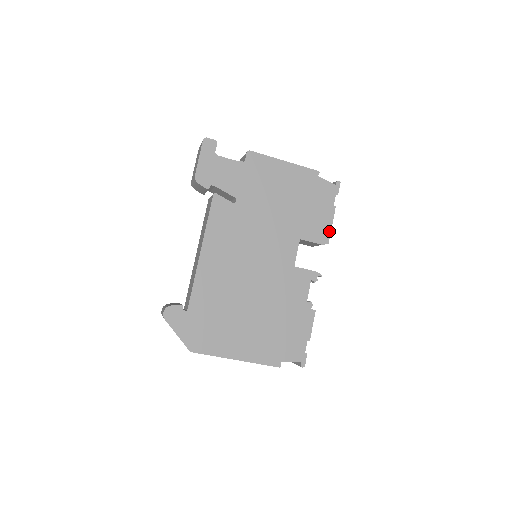
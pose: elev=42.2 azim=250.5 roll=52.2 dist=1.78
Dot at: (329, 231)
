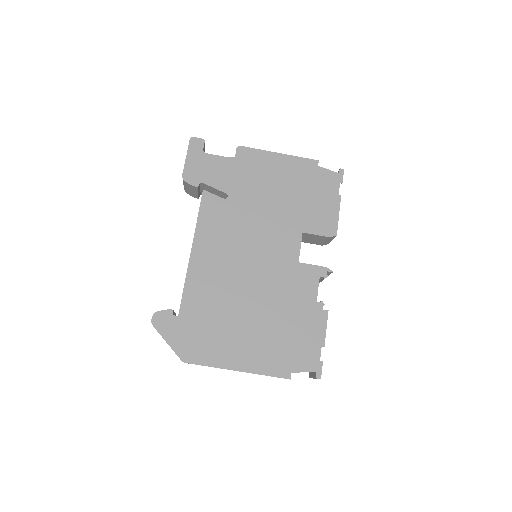
Dot at: (336, 222)
